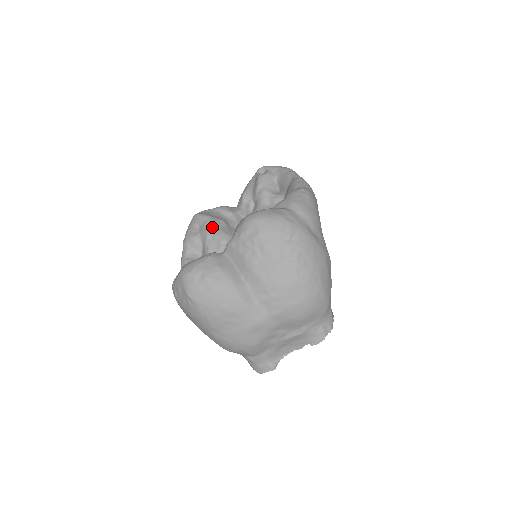
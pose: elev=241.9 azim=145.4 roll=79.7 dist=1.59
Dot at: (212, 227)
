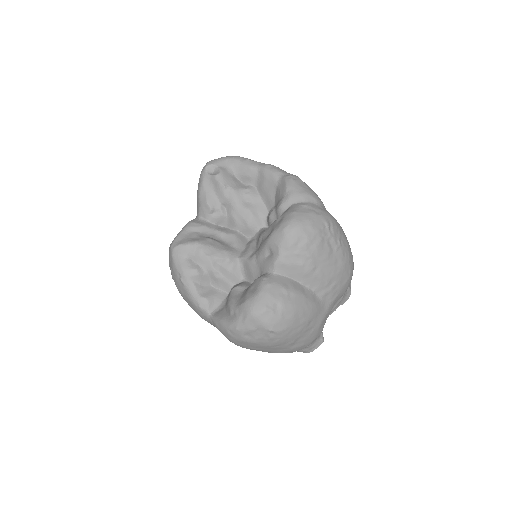
Dot at: (210, 251)
